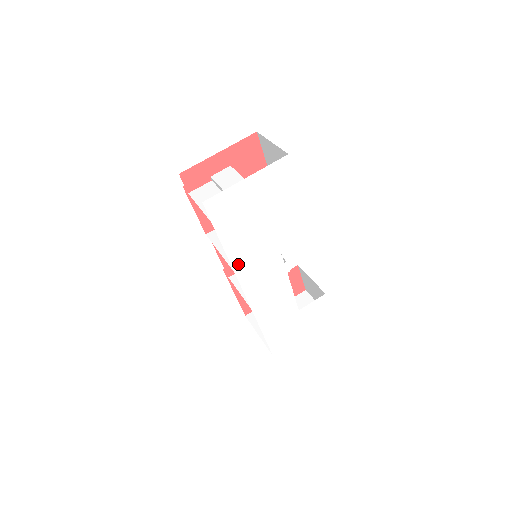
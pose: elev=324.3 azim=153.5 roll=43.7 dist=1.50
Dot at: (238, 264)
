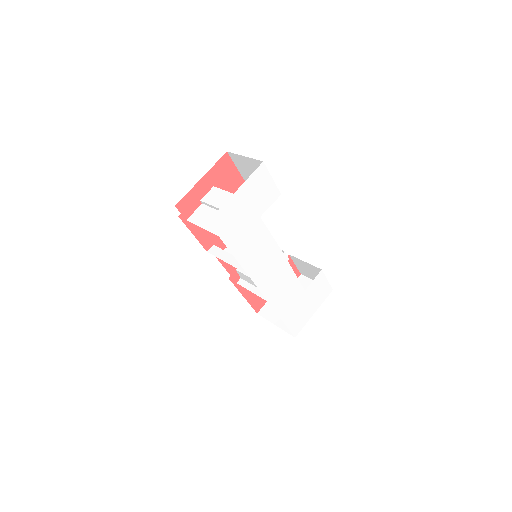
Dot at: (248, 265)
